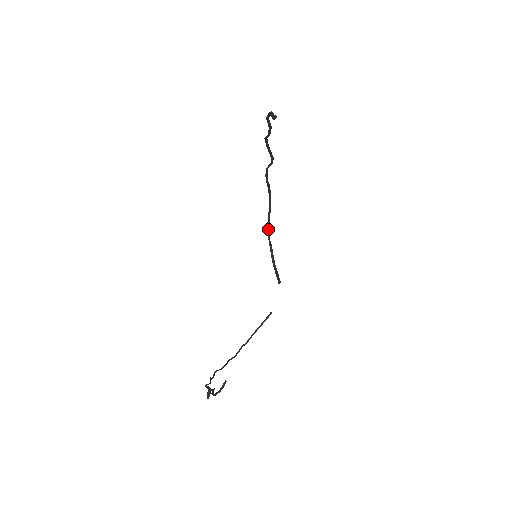
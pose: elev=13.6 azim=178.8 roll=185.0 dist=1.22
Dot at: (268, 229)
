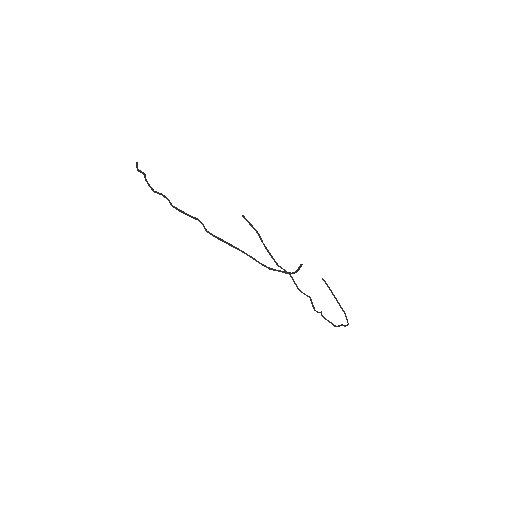
Dot at: (266, 267)
